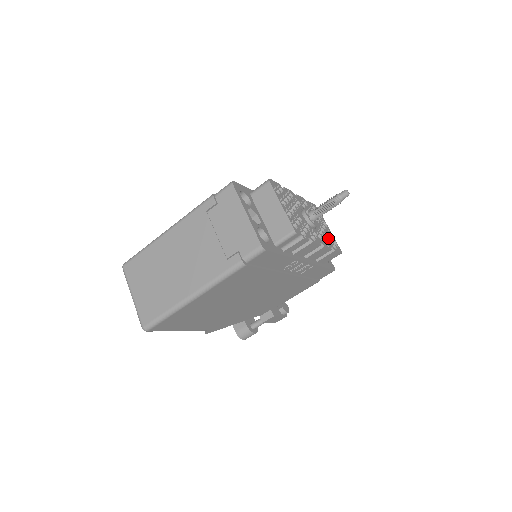
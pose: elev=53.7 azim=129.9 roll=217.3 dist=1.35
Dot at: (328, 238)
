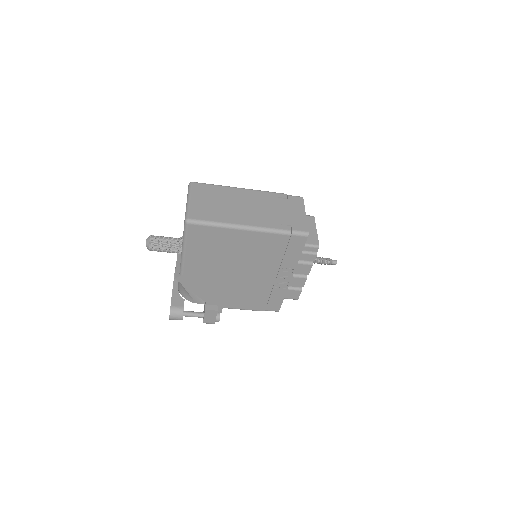
Dot at: occluded
